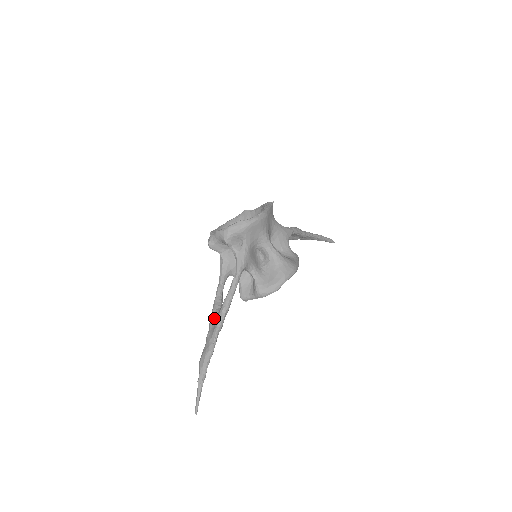
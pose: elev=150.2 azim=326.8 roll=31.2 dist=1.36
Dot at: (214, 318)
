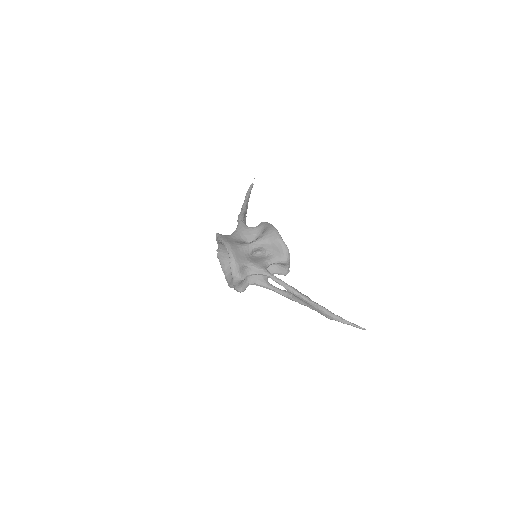
Dot at: (299, 301)
